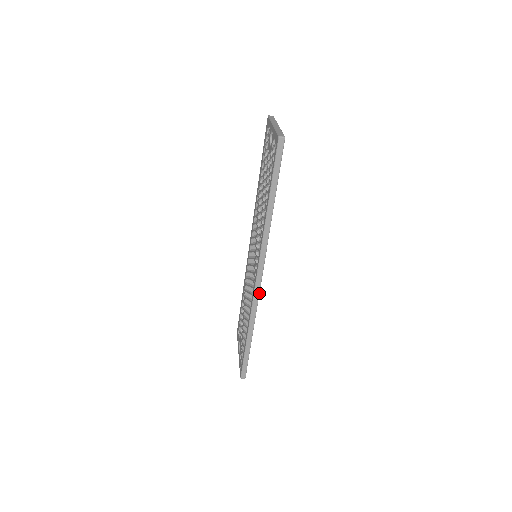
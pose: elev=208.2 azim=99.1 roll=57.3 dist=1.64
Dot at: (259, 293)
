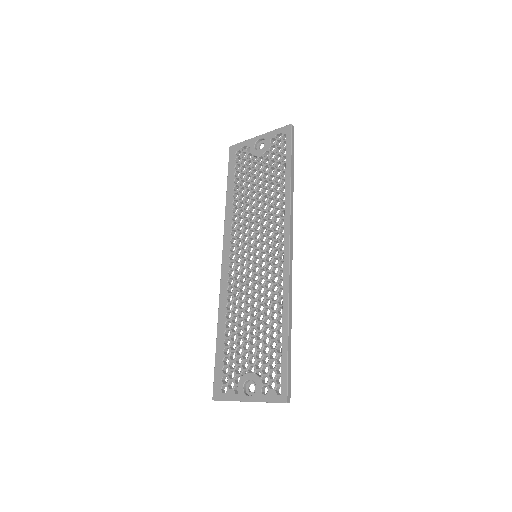
Dot at: occluded
